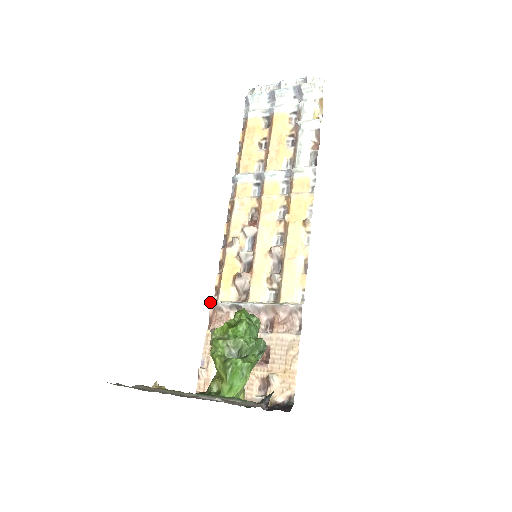
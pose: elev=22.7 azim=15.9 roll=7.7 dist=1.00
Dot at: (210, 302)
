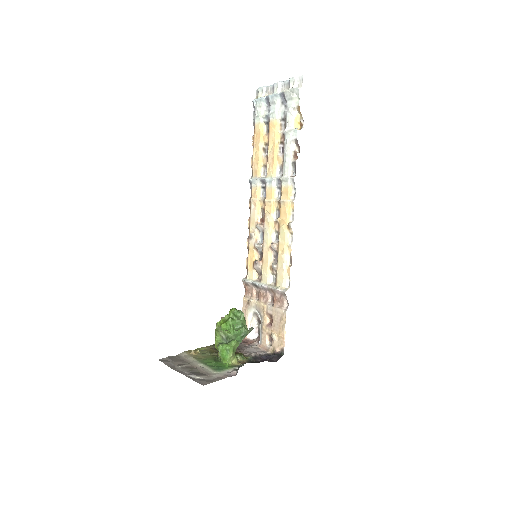
Dot at: (242, 279)
